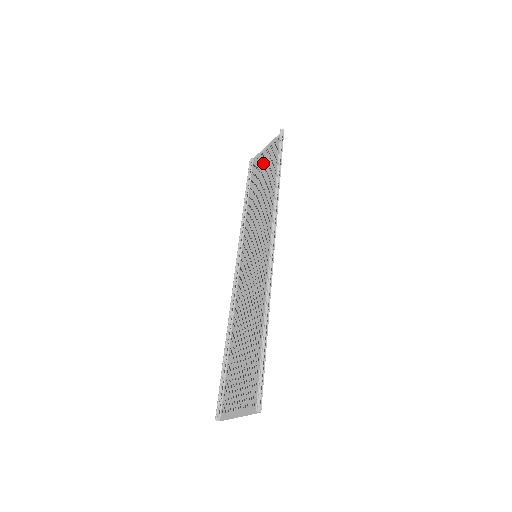
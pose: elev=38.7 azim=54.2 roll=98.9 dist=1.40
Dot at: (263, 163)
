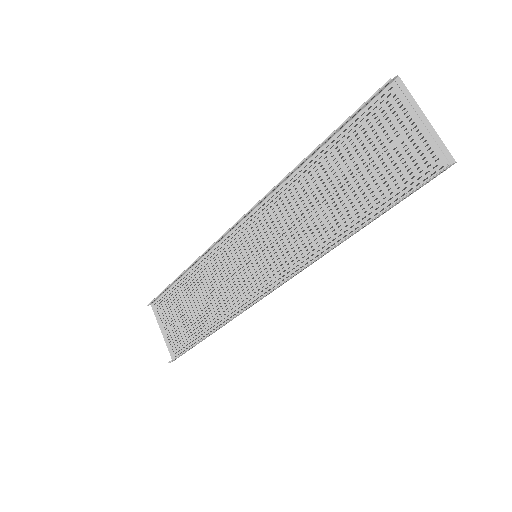
Dot at: (384, 140)
